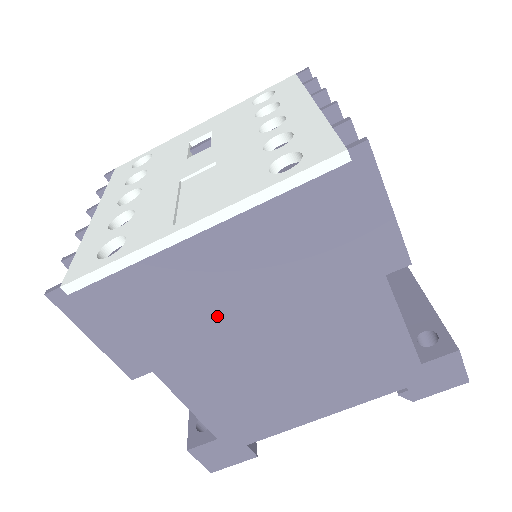
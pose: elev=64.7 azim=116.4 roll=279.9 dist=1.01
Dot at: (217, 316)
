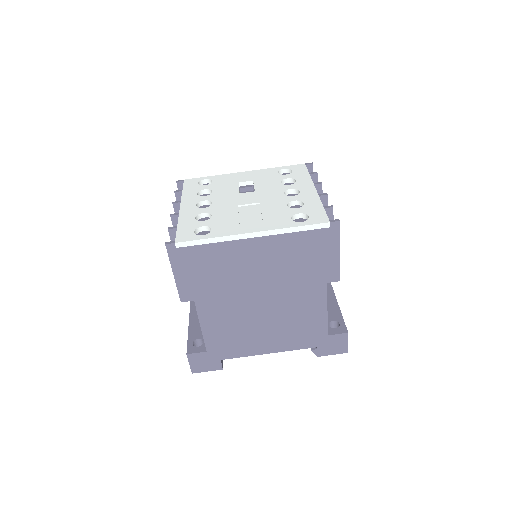
Dot at: (241, 280)
